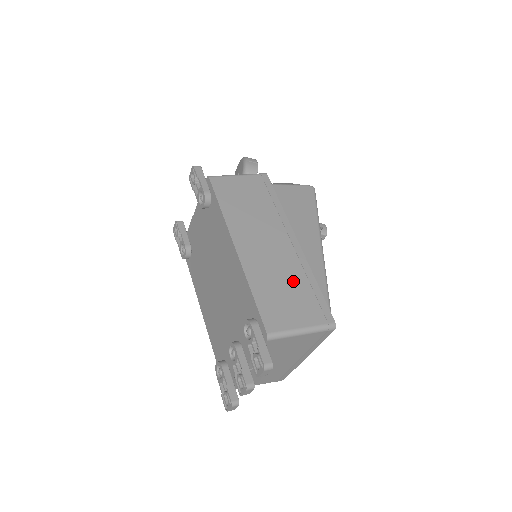
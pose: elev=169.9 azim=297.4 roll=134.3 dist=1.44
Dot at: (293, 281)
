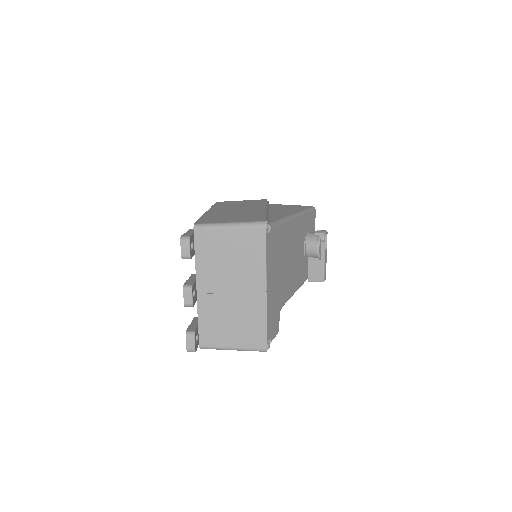
Dot at: (243, 215)
